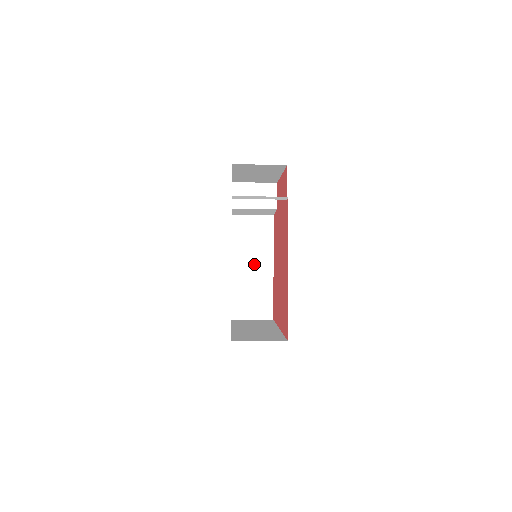
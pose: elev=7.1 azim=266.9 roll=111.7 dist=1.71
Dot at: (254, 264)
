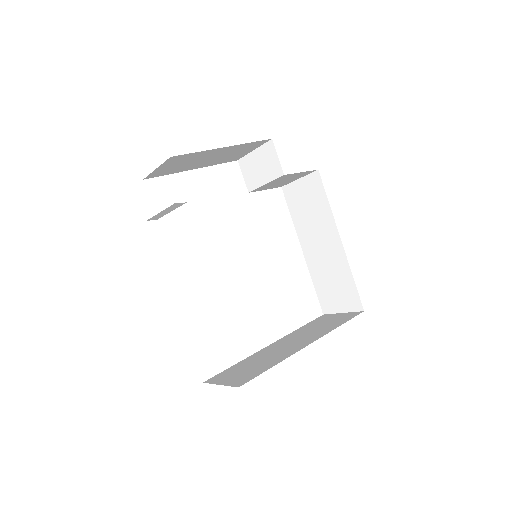
Dot at: (321, 242)
